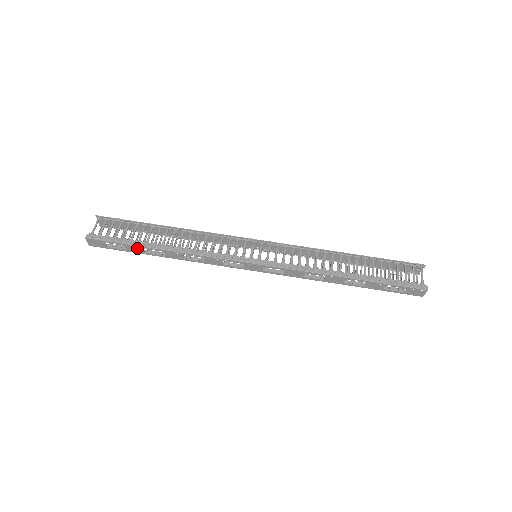
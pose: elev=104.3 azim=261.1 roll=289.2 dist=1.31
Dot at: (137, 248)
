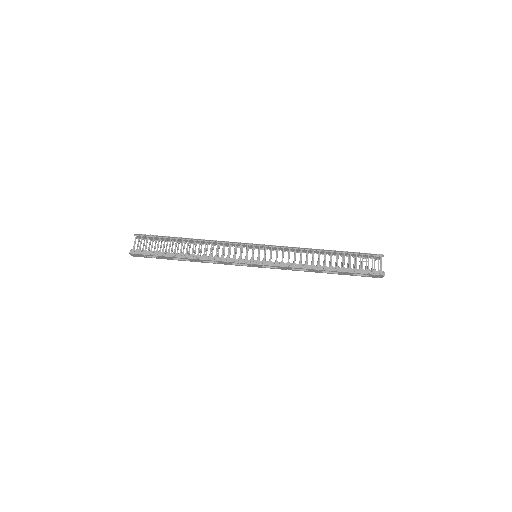
Dot at: (168, 257)
